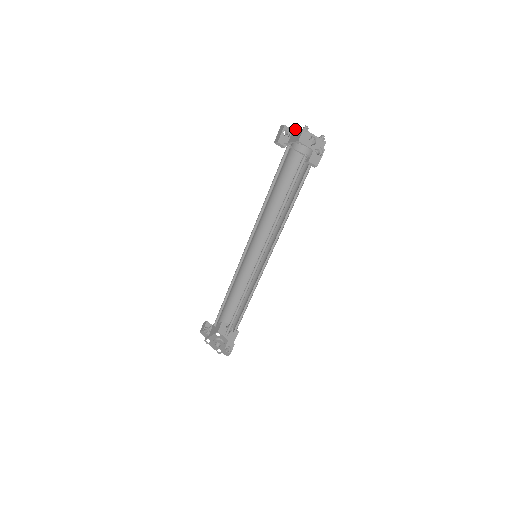
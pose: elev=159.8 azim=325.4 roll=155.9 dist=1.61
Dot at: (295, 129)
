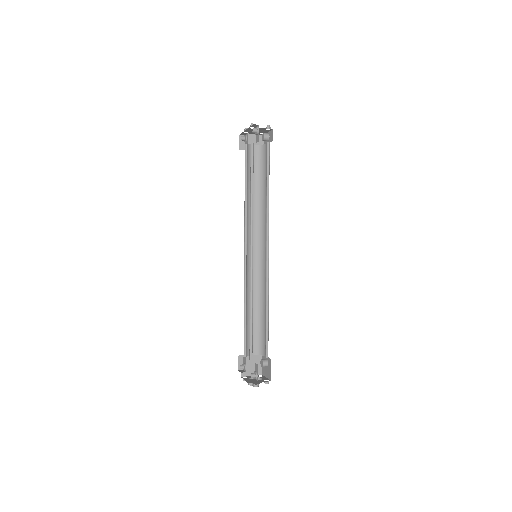
Dot at: (245, 129)
